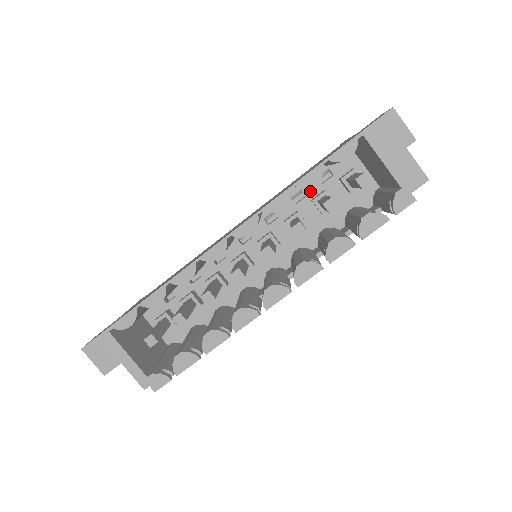
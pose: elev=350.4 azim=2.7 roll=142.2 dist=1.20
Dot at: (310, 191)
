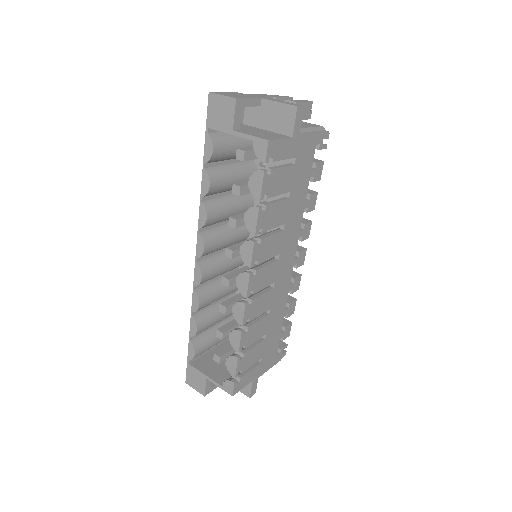
Dot at: occluded
